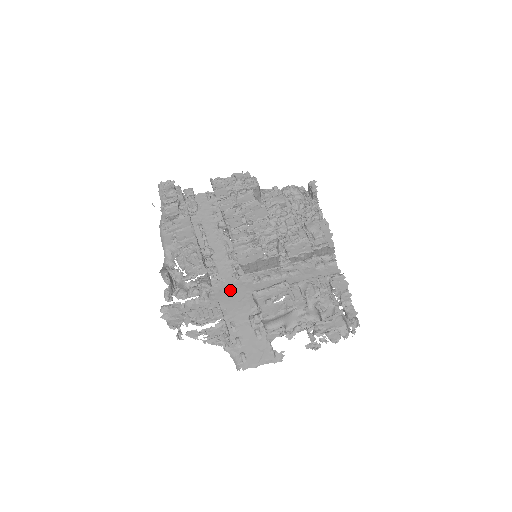
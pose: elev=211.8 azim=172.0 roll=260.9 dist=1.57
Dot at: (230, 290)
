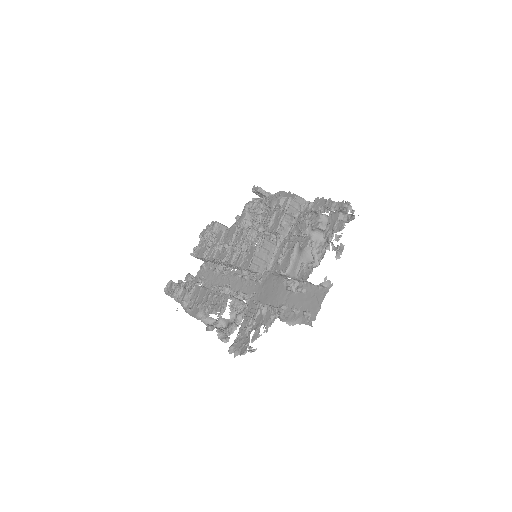
Dot at: (262, 293)
